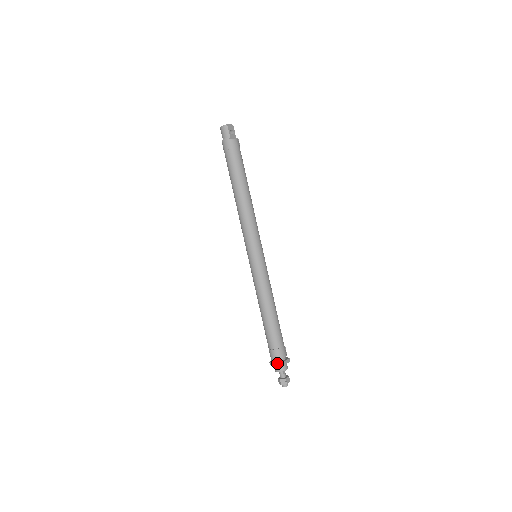
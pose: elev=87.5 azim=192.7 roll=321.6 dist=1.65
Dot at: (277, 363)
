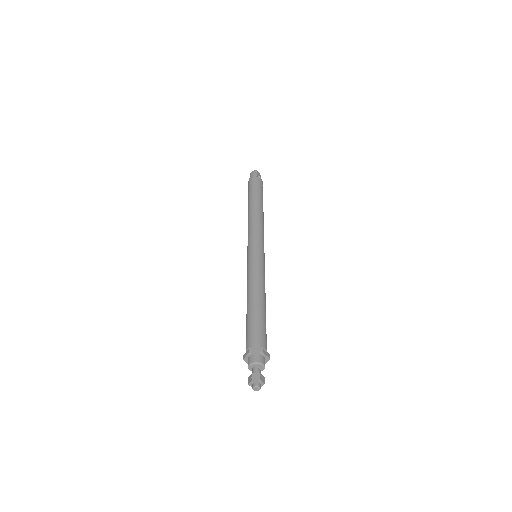
Dot at: (254, 349)
